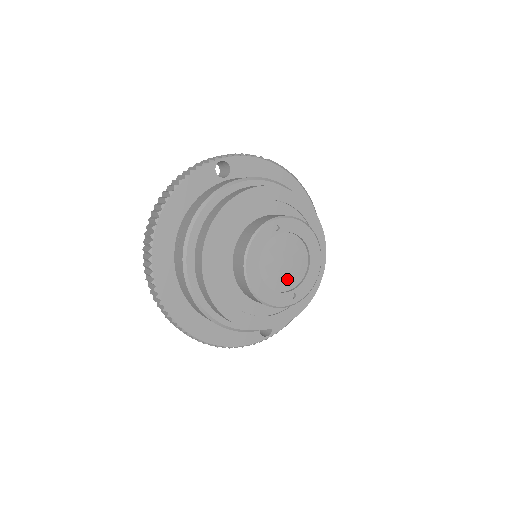
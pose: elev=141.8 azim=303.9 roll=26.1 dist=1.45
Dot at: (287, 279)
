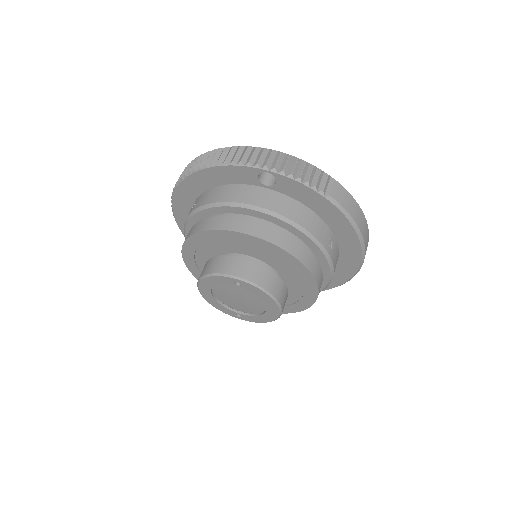
Dot at: (238, 306)
